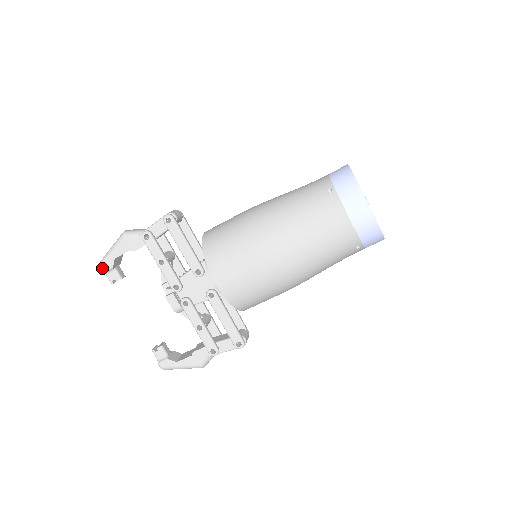
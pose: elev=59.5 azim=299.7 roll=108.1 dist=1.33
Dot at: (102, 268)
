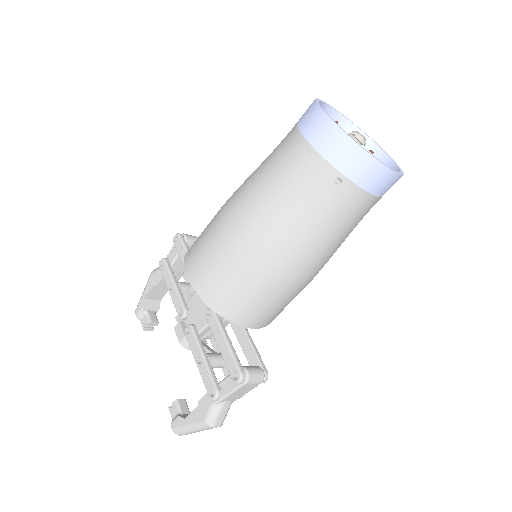
Dot at: (136, 312)
